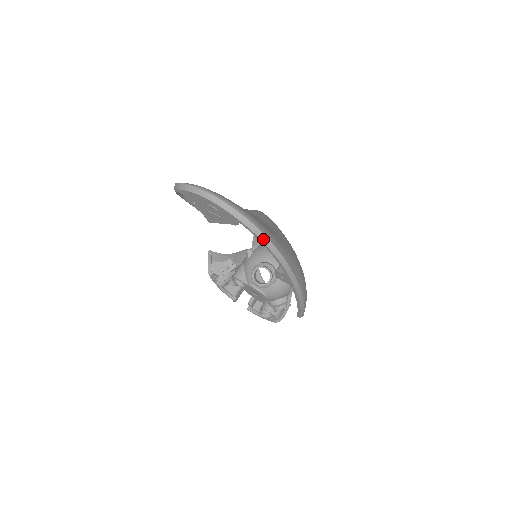
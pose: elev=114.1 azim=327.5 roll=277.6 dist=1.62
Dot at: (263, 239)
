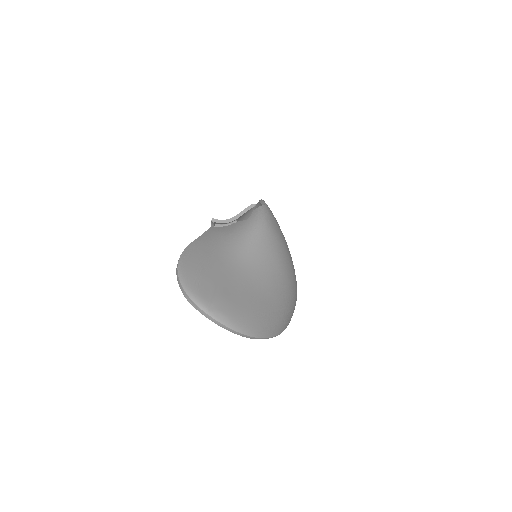
Dot at: occluded
